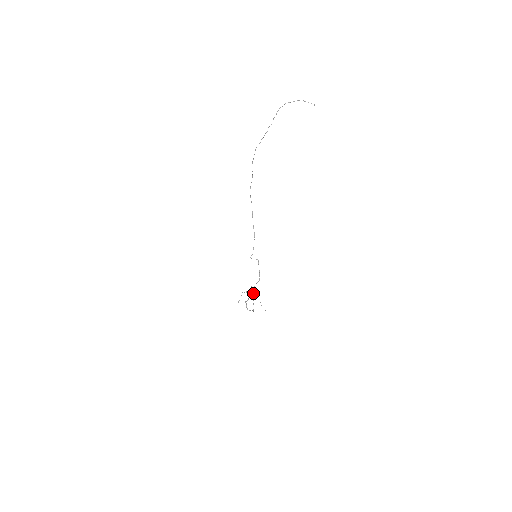
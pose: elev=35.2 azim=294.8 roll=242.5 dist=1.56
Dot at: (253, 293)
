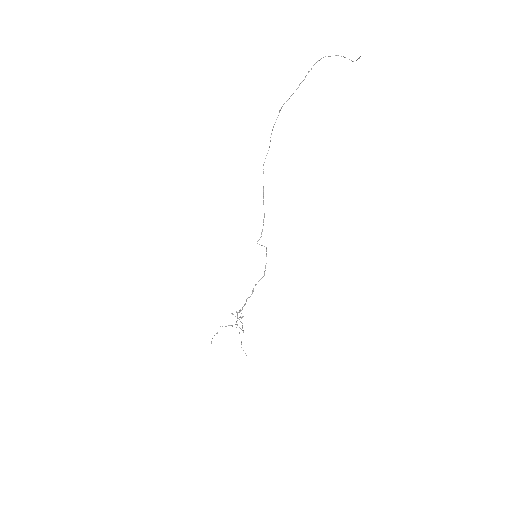
Dot at: (240, 316)
